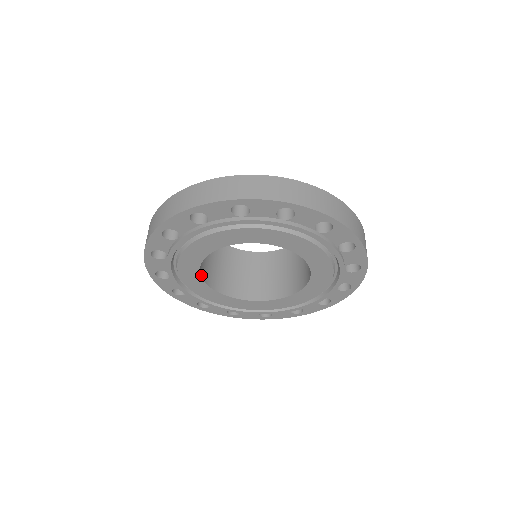
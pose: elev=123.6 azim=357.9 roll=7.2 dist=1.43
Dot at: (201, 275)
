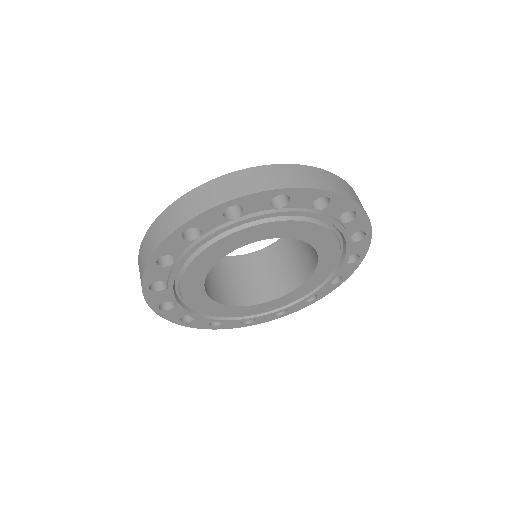
Dot at: (207, 293)
